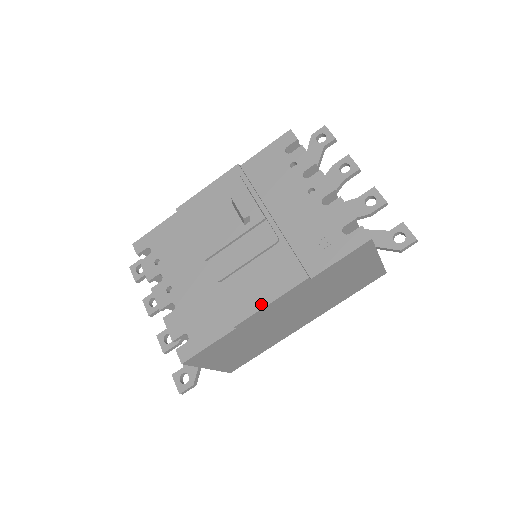
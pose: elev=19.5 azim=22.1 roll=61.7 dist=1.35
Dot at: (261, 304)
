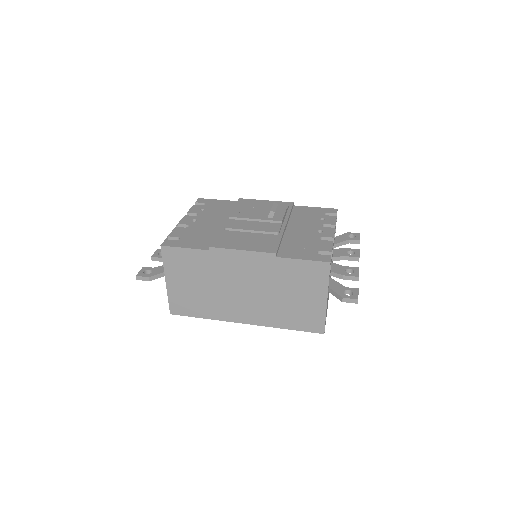
Dot at: (236, 247)
